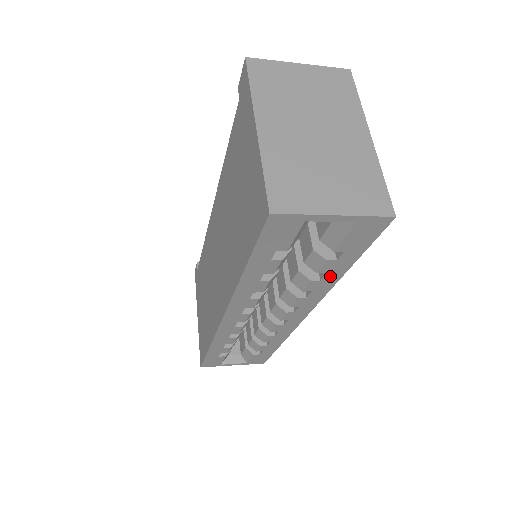
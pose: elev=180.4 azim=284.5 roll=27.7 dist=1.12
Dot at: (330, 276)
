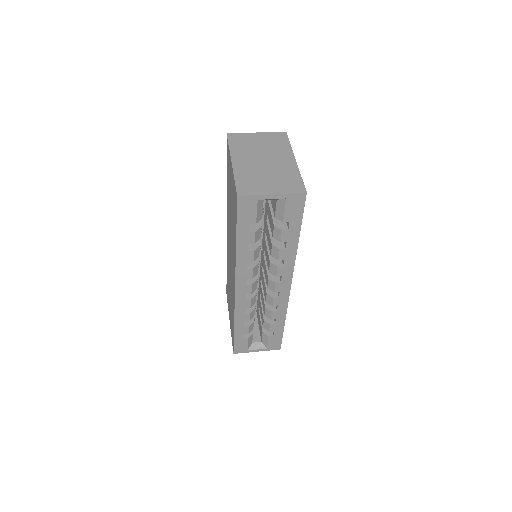
Dot at: (290, 244)
